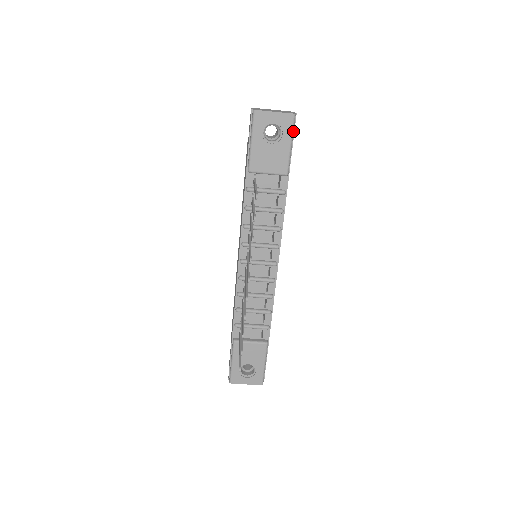
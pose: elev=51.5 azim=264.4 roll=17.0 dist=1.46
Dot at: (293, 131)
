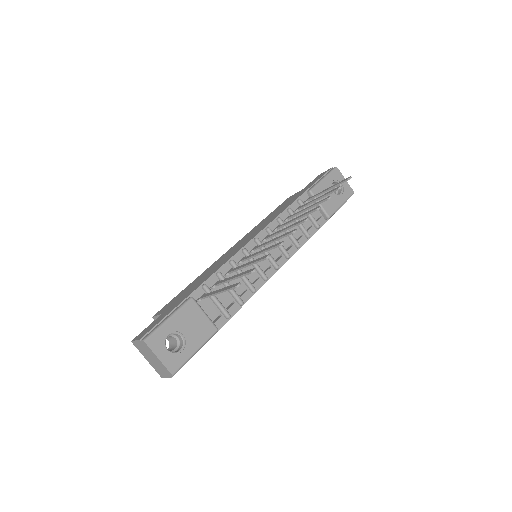
Dot at: occluded
